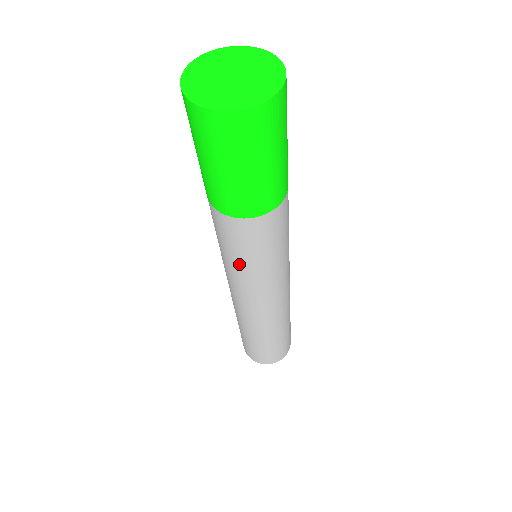
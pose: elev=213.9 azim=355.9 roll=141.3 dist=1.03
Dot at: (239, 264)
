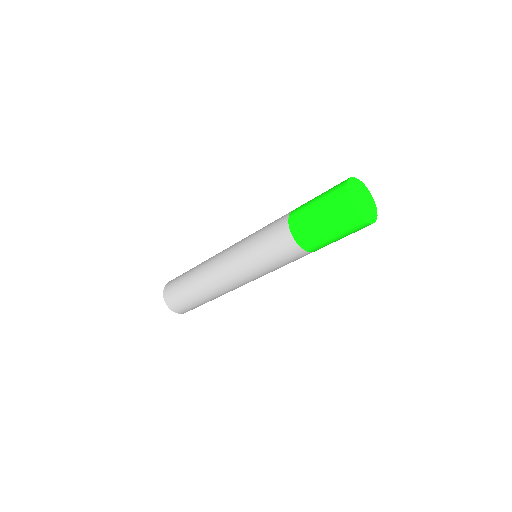
Dot at: (278, 268)
